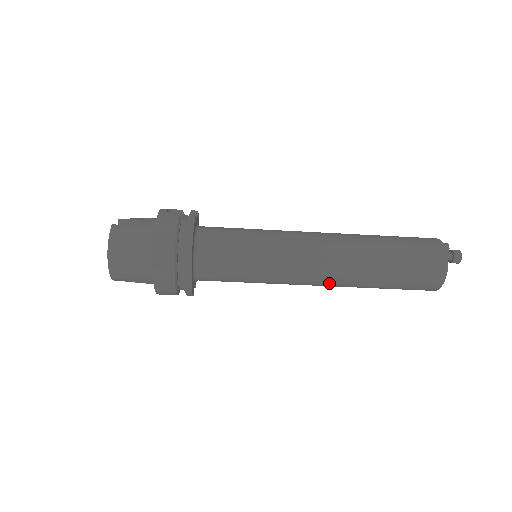
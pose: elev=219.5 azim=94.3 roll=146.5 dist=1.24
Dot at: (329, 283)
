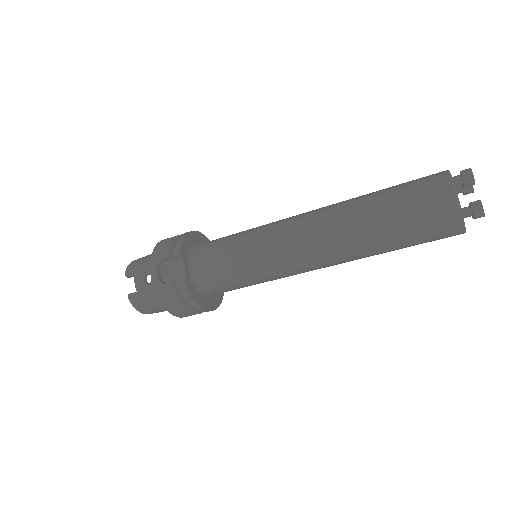
Dot at: occluded
